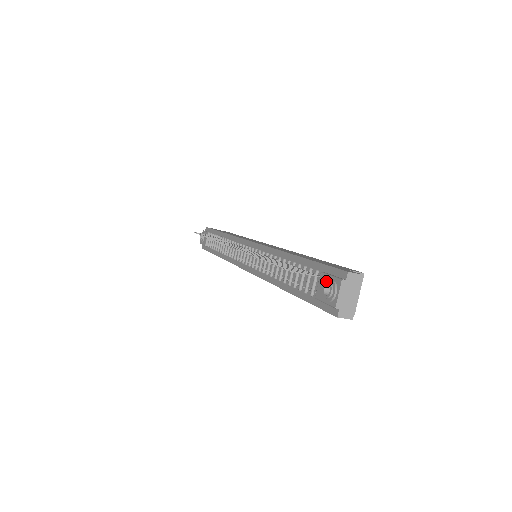
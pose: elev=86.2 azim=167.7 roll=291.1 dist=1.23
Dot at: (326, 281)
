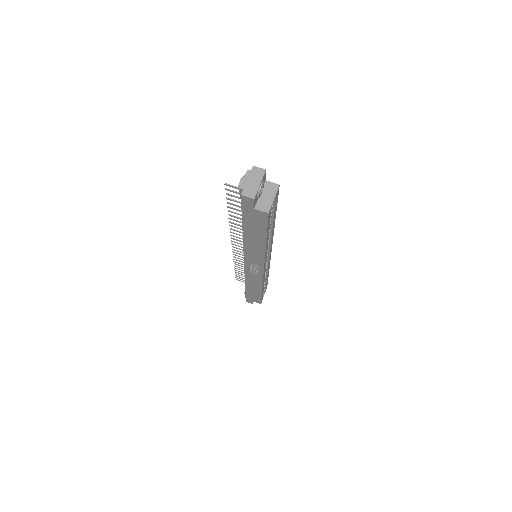
Dot at: occluded
